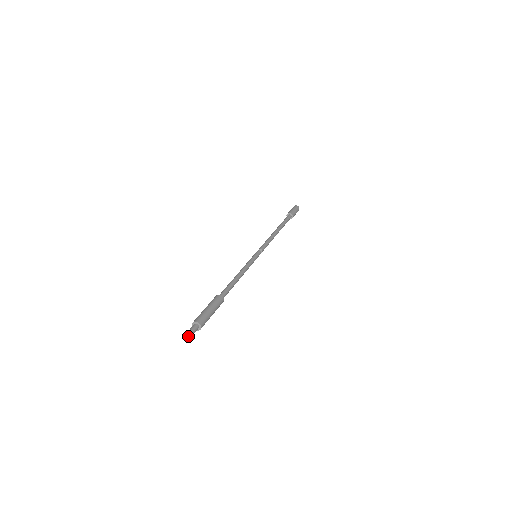
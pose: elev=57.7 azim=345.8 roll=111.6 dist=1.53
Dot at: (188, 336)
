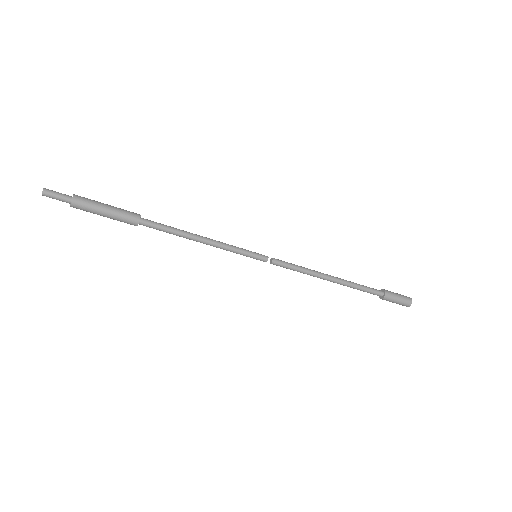
Dot at: (46, 189)
